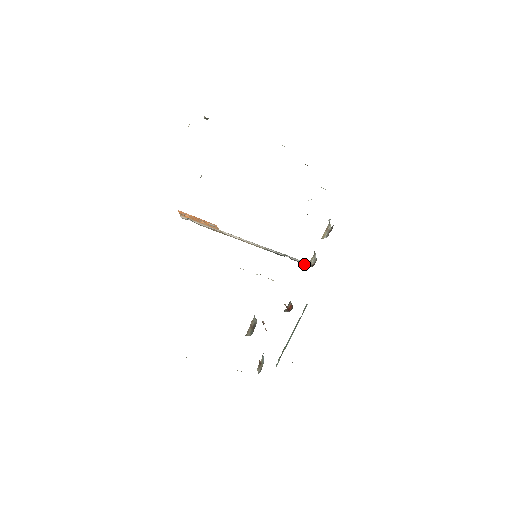
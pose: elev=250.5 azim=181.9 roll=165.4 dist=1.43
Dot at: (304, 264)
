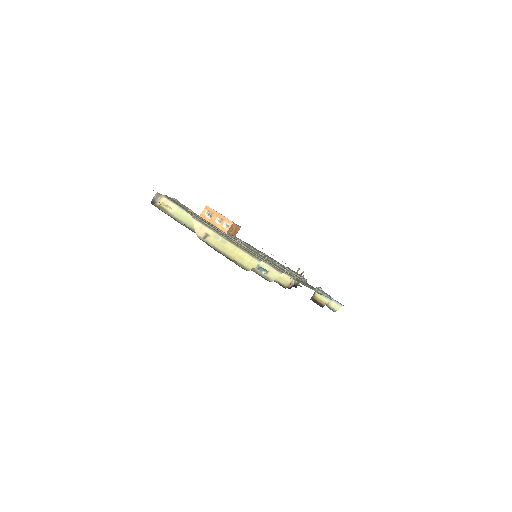
Dot at: occluded
